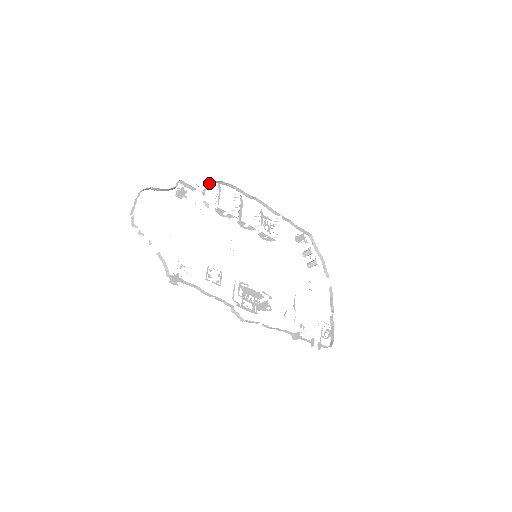
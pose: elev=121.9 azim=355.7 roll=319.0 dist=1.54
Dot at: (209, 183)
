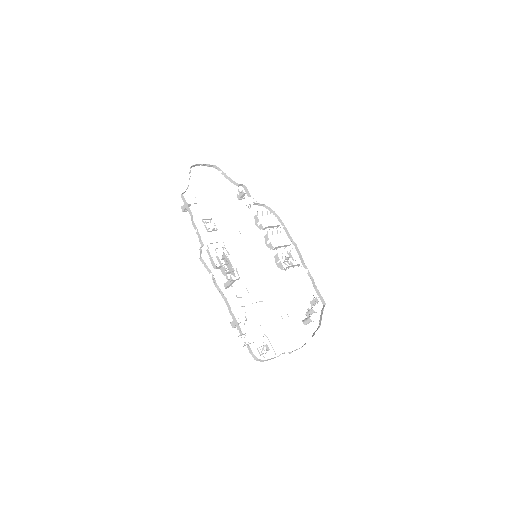
Dot at: (265, 205)
